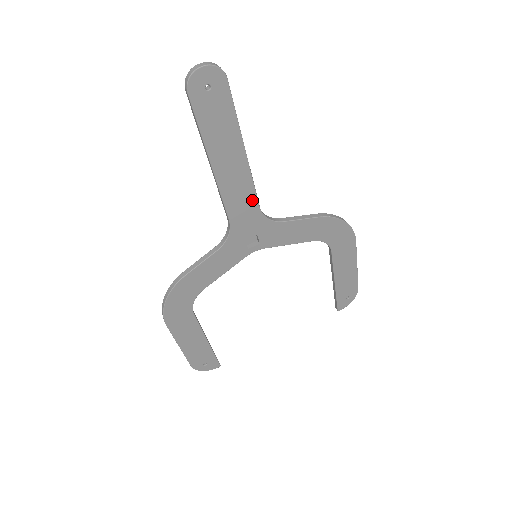
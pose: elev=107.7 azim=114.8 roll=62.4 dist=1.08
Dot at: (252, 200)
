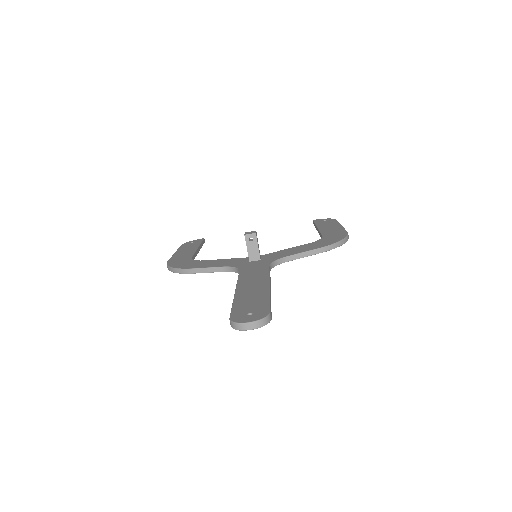
Dot at: occluded
